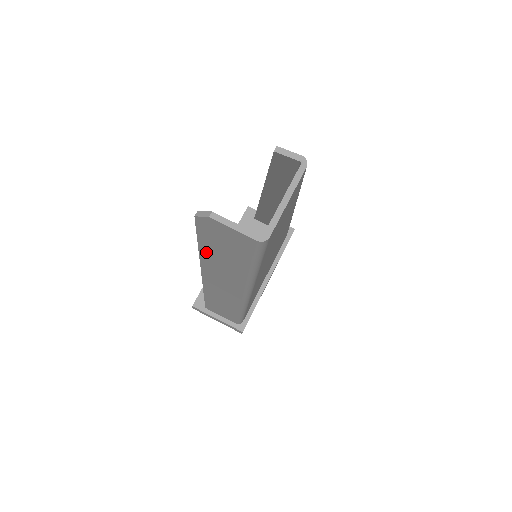
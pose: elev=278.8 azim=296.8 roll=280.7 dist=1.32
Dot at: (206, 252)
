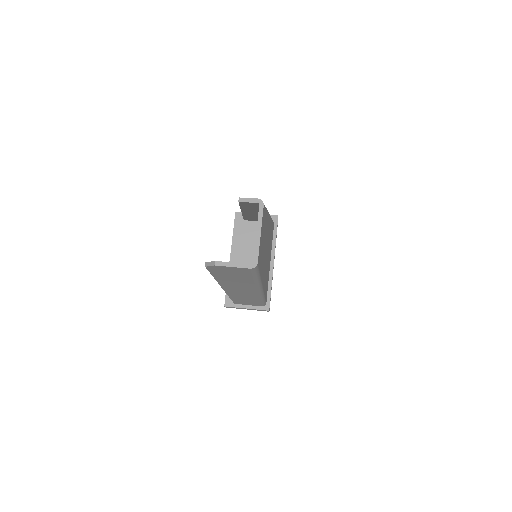
Dot at: (220, 279)
